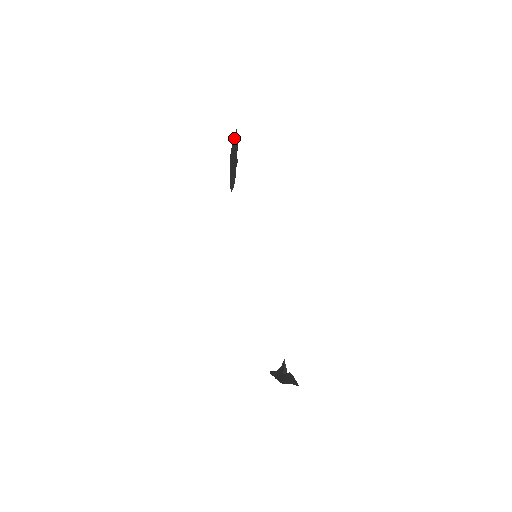
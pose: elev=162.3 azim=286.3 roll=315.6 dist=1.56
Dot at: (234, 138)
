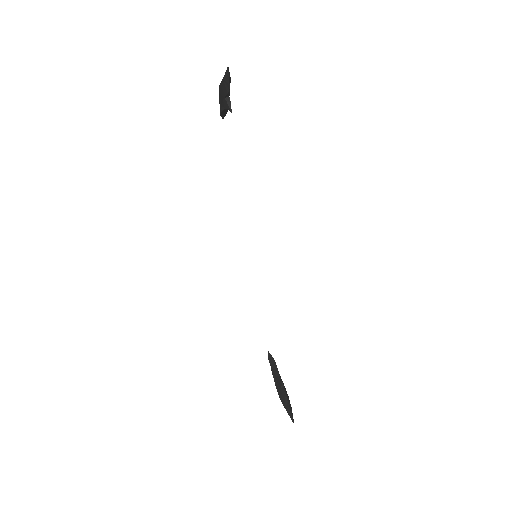
Dot at: (224, 76)
